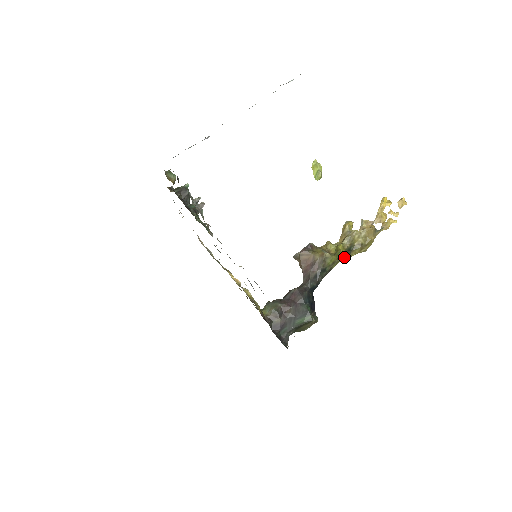
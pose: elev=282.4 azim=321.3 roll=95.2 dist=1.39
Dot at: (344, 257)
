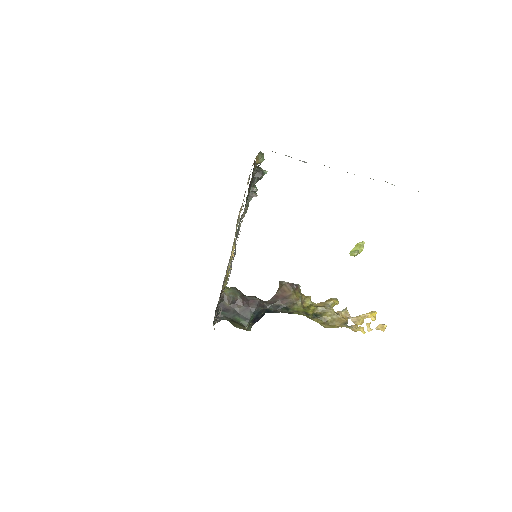
Dot at: (308, 316)
